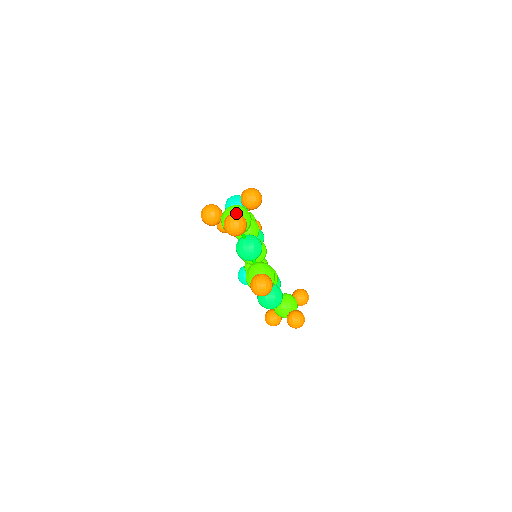
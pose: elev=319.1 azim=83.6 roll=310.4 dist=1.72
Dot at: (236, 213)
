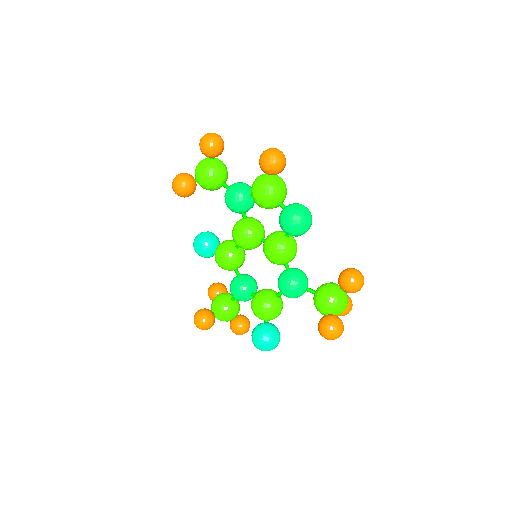
Dot at: occluded
